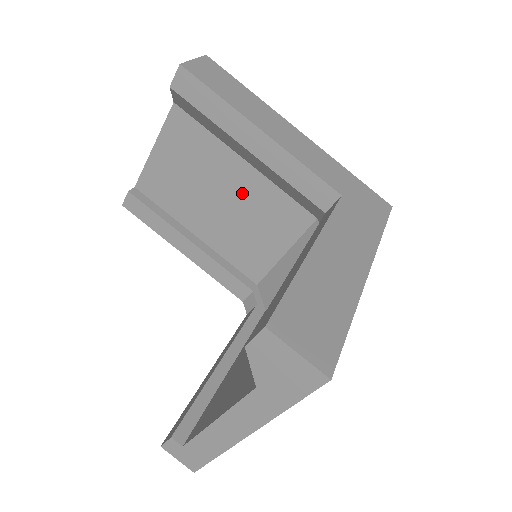
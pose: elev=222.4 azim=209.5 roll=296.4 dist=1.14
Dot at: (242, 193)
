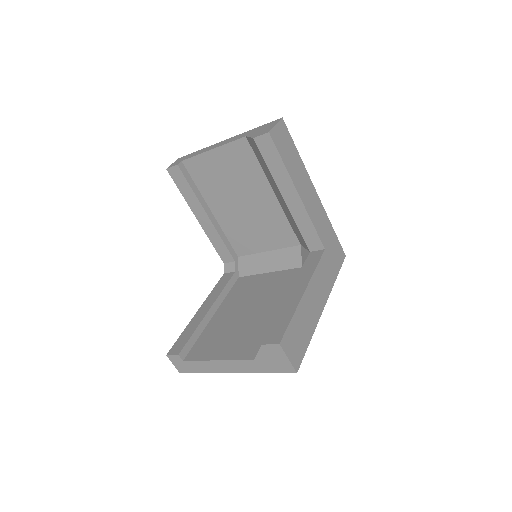
Dot at: (261, 208)
